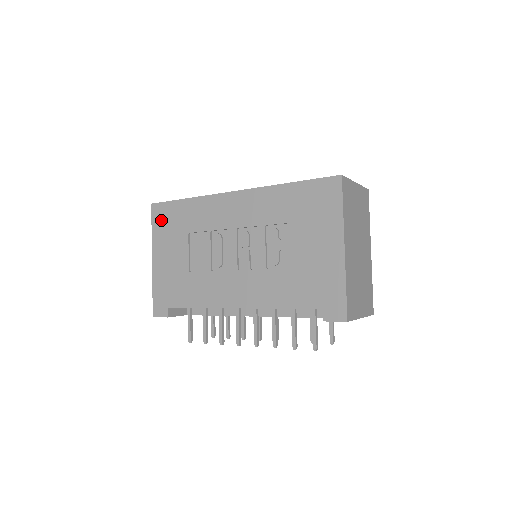
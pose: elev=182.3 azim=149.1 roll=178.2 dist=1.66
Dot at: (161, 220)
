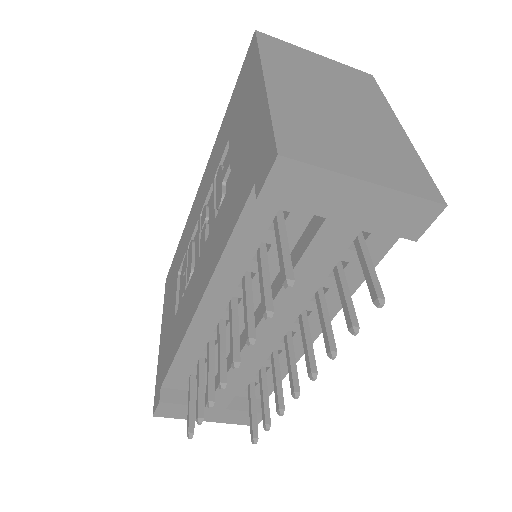
Dot at: (168, 286)
